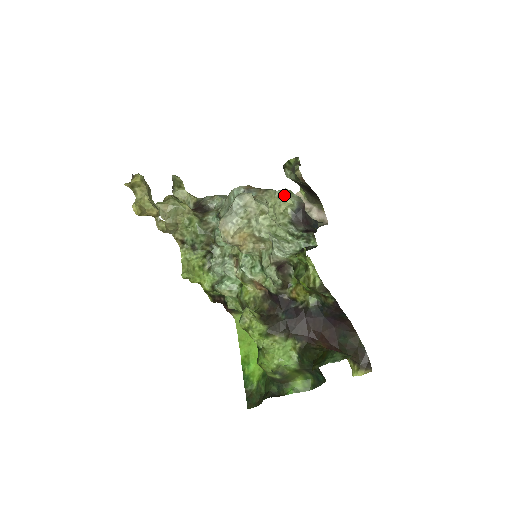
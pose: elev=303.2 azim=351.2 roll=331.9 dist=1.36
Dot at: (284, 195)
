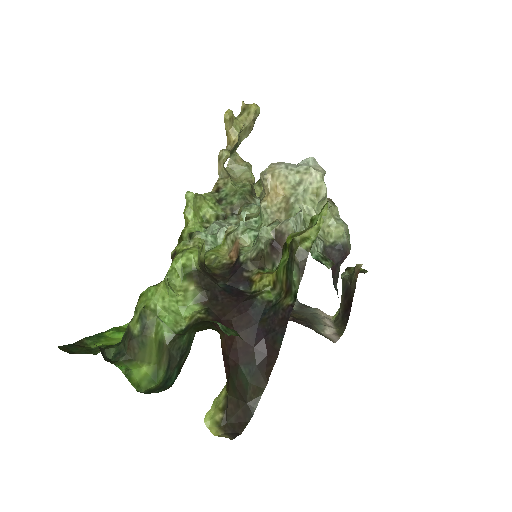
Dot at: (343, 223)
